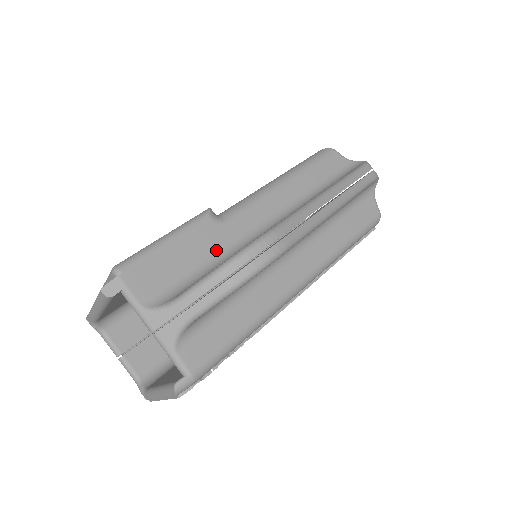
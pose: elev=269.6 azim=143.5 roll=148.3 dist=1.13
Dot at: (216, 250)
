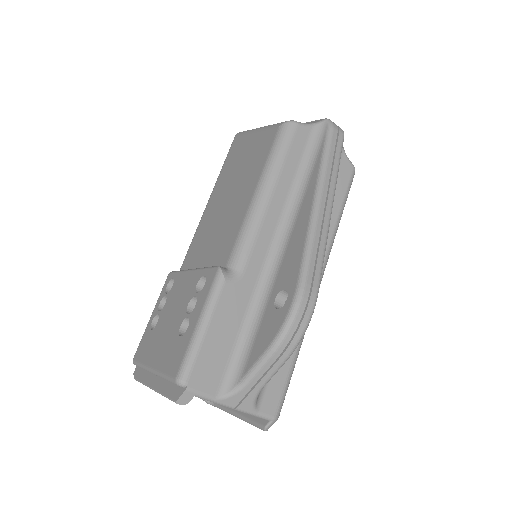
Dot at: (246, 307)
